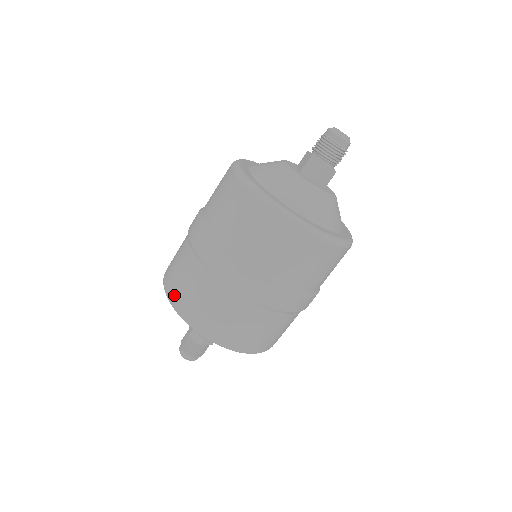
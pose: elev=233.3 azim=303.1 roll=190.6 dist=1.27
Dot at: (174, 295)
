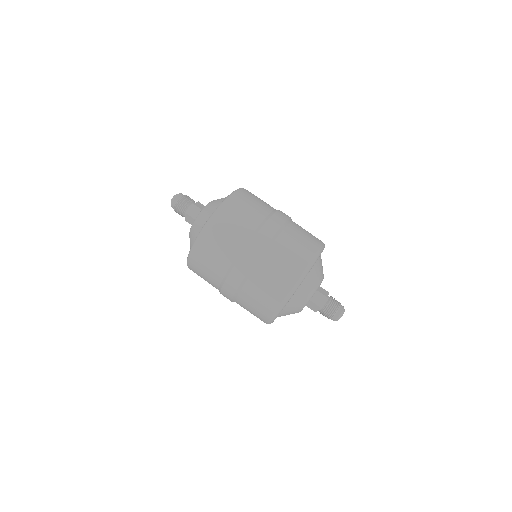
Dot at: (201, 248)
